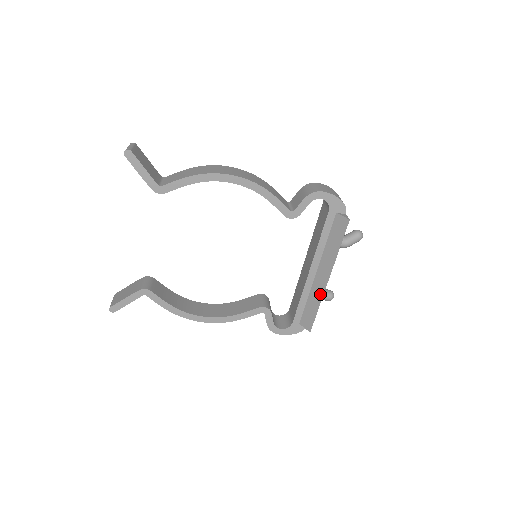
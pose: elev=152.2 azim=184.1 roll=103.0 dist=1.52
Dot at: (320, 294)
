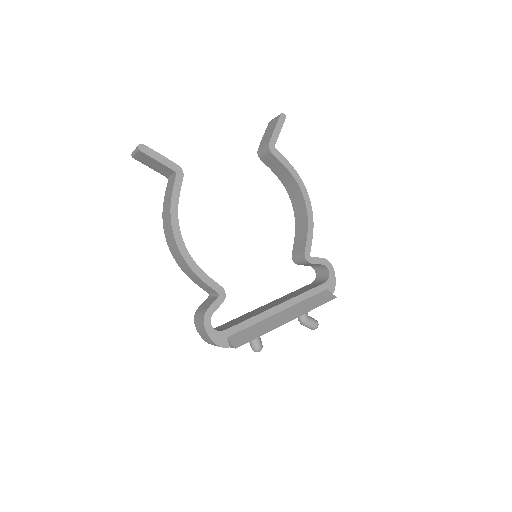
Dot at: (272, 326)
